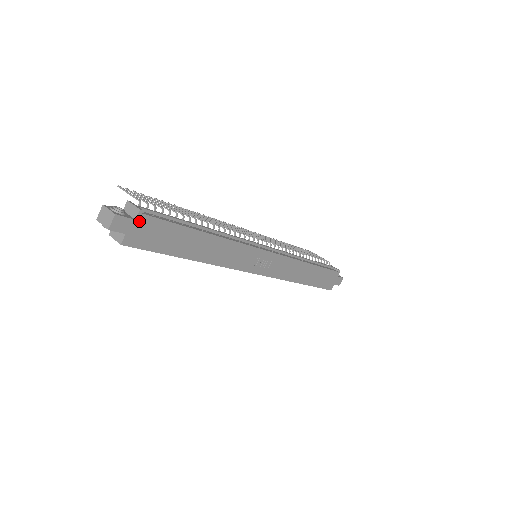
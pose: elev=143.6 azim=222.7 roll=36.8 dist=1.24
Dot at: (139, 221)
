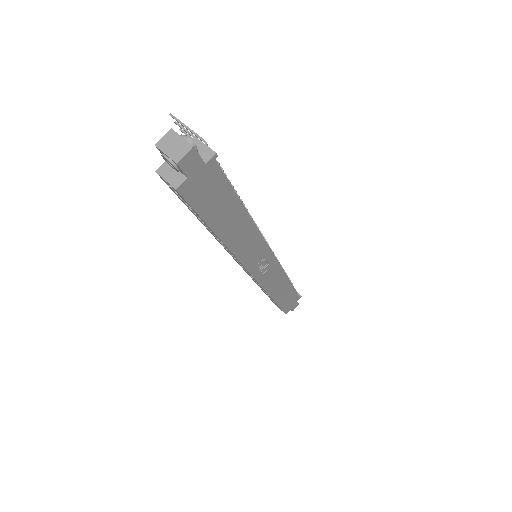
Dot at: (207, 167)
